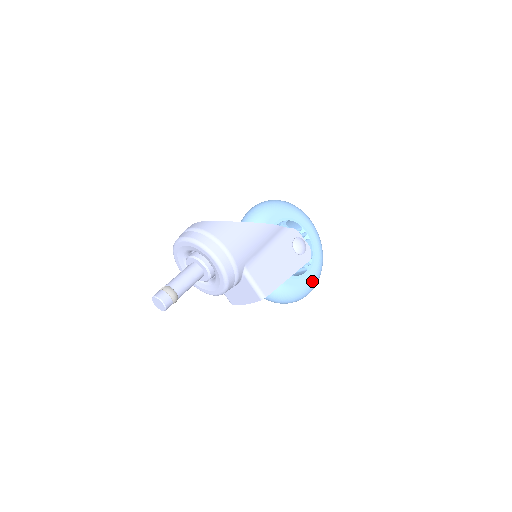
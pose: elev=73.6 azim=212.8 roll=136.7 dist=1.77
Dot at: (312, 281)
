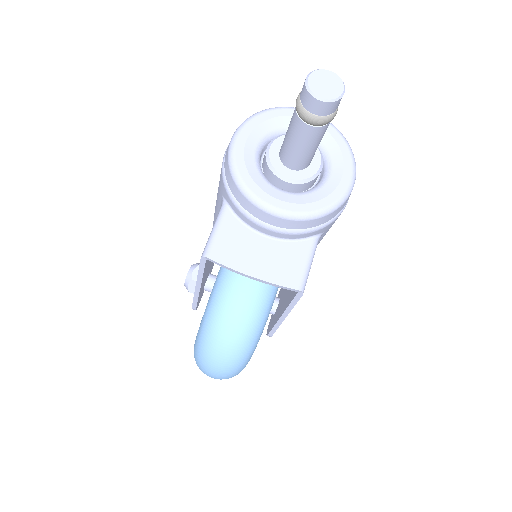
Dot at: occluded
